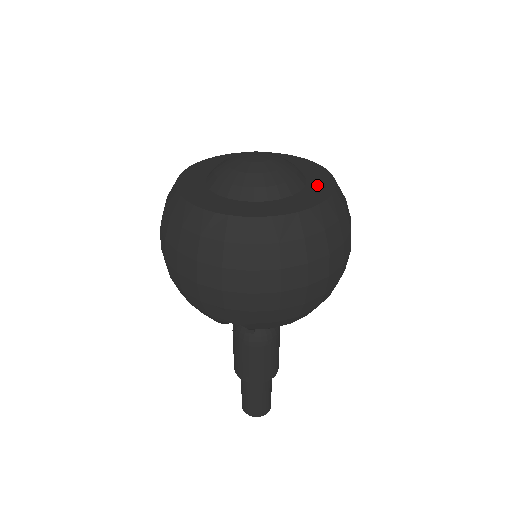
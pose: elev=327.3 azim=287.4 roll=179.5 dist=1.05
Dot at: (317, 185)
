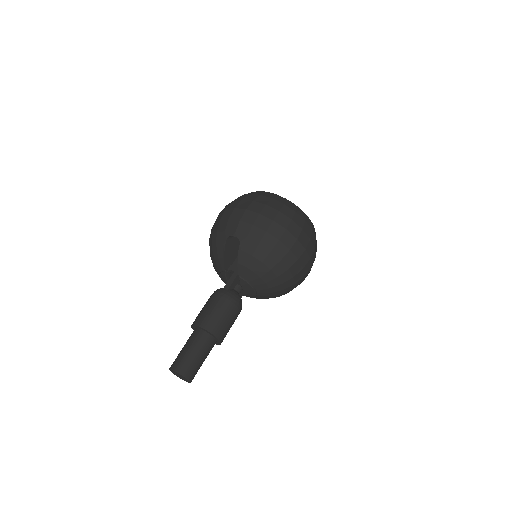
Dot at: occluded
